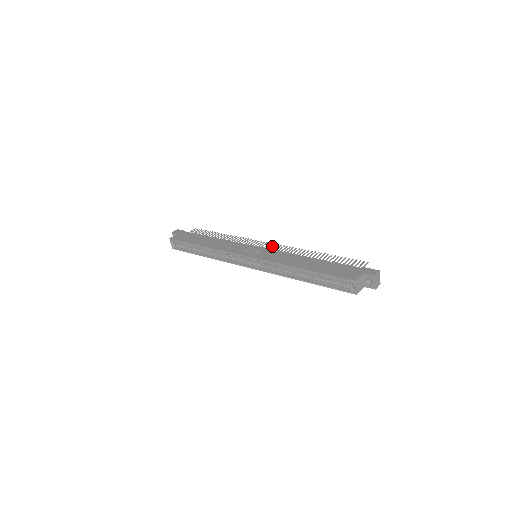
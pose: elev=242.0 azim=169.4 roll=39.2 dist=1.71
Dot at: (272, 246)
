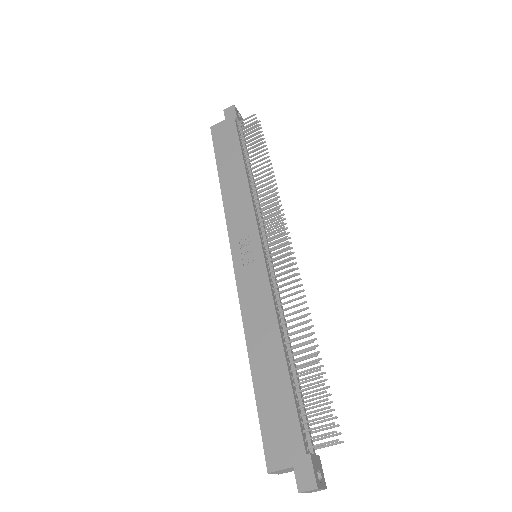
Dot at: (280, 255)
